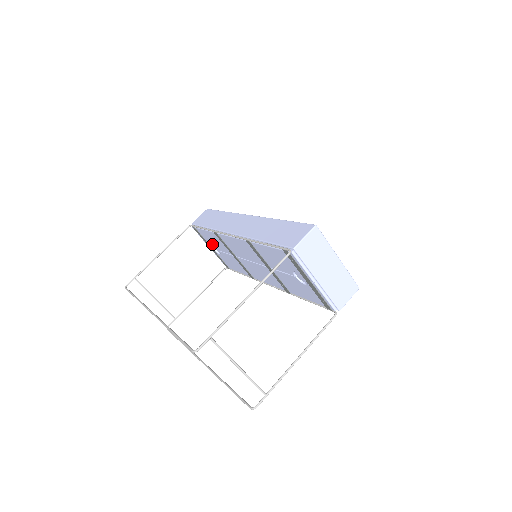
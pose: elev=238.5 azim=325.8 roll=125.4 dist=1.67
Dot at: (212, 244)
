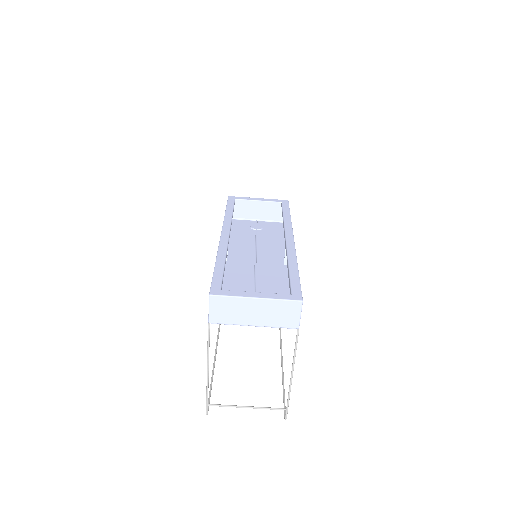
Dot at: (248, 228)
